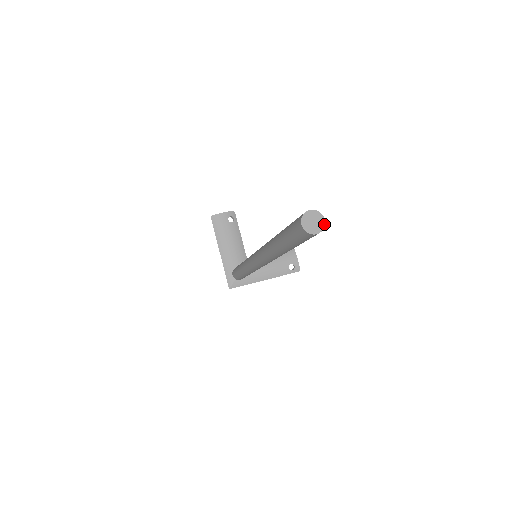
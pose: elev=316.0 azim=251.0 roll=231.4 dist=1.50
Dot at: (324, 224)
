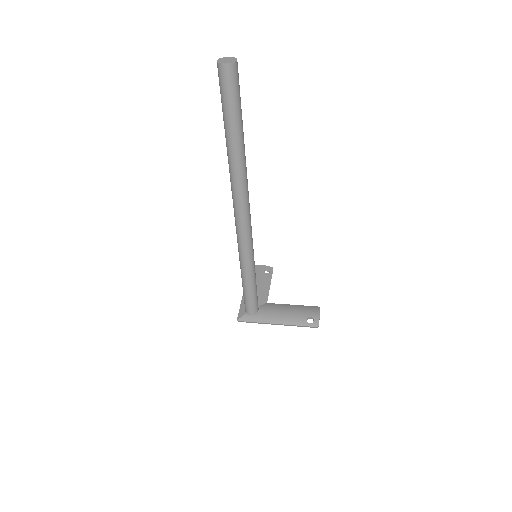
Dot at: (235, 61)
